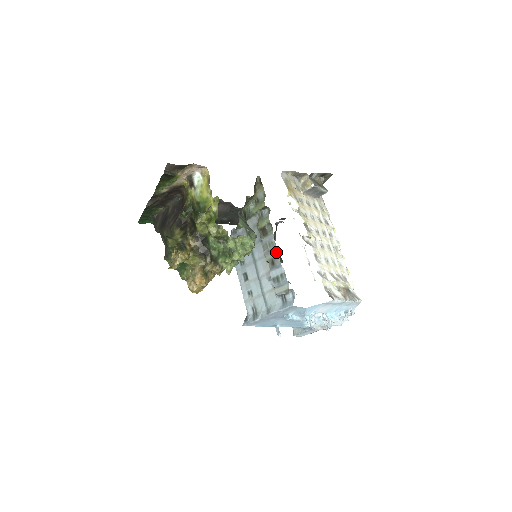
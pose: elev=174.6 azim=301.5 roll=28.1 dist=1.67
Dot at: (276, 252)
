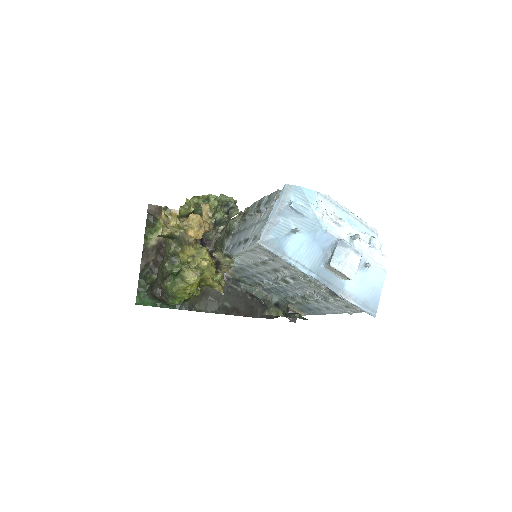
Dot at: (258, 202)
